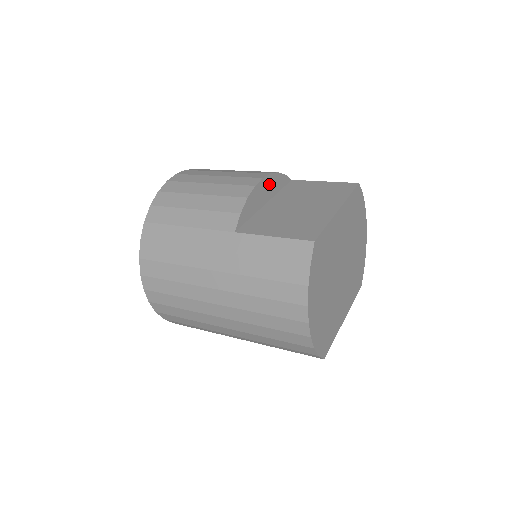
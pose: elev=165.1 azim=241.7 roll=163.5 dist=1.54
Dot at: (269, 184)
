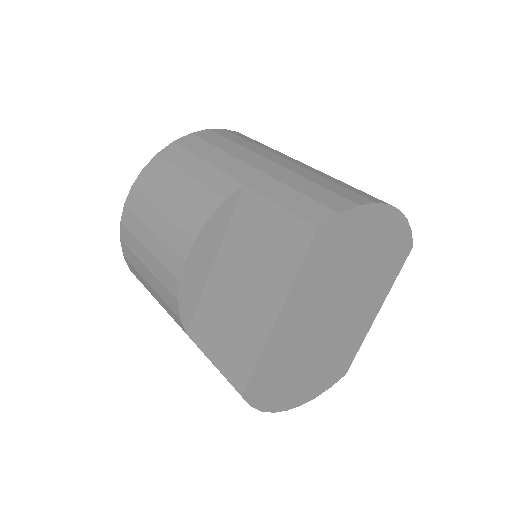
Dot at: (202, 247)
